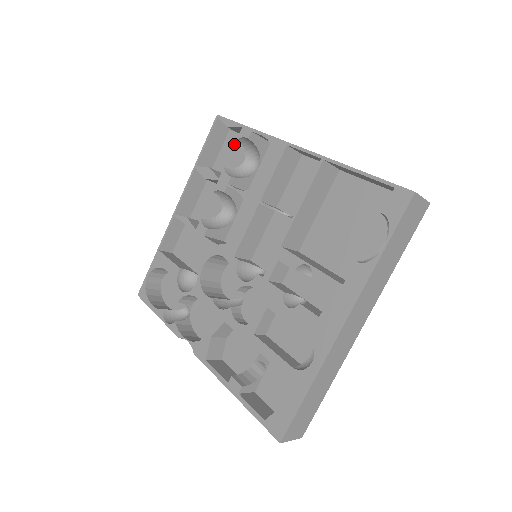
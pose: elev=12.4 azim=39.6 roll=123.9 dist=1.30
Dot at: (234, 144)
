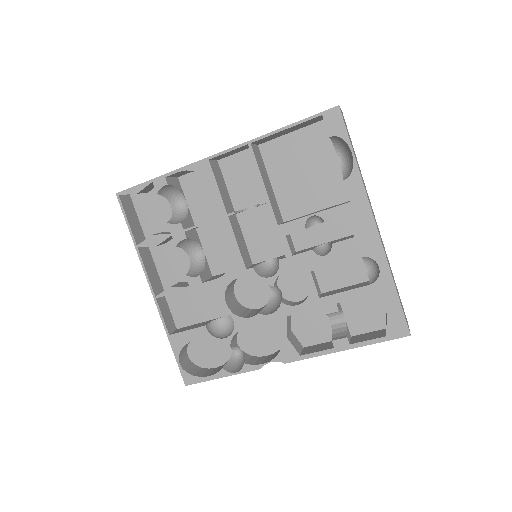
Dot at: (148, 204)
